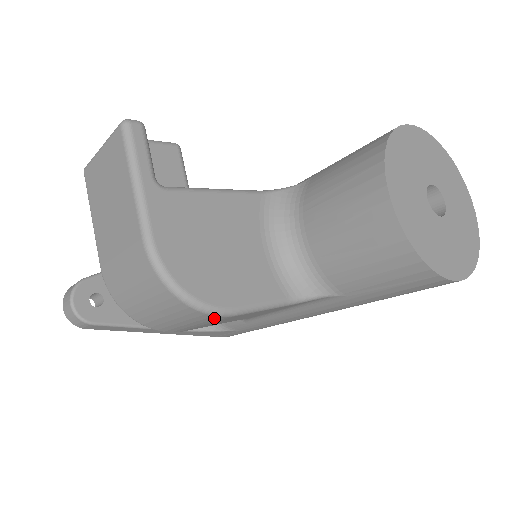
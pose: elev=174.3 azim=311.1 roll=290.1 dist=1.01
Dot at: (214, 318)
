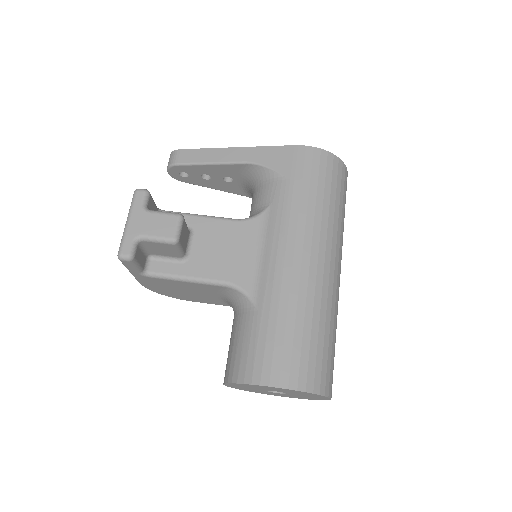
Dot at: occluded
